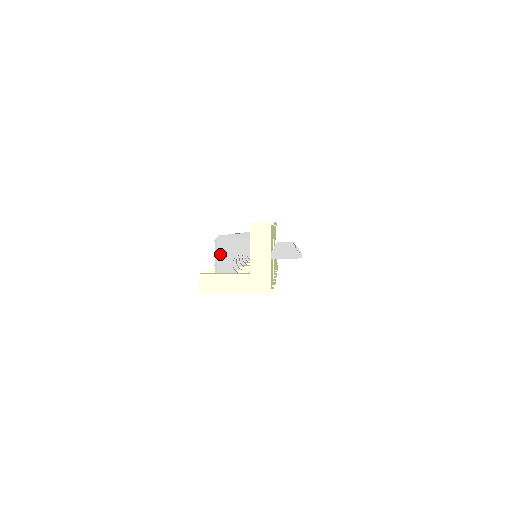
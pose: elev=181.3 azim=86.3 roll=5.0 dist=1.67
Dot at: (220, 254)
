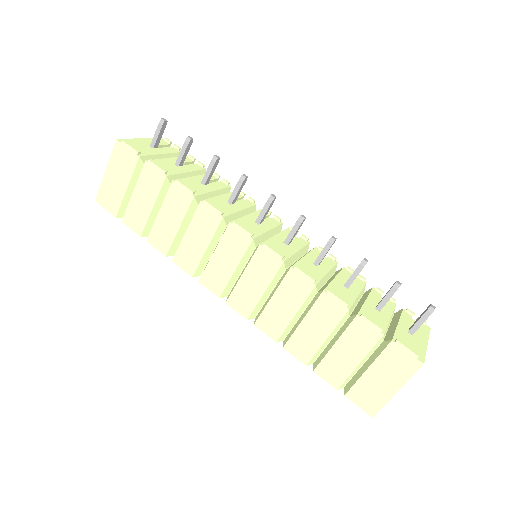
Dot at: occluded
